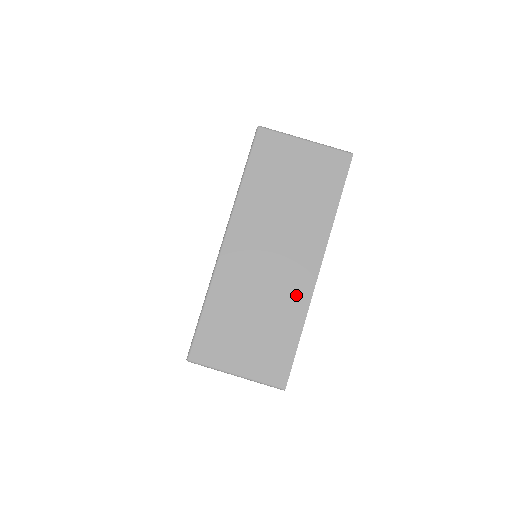
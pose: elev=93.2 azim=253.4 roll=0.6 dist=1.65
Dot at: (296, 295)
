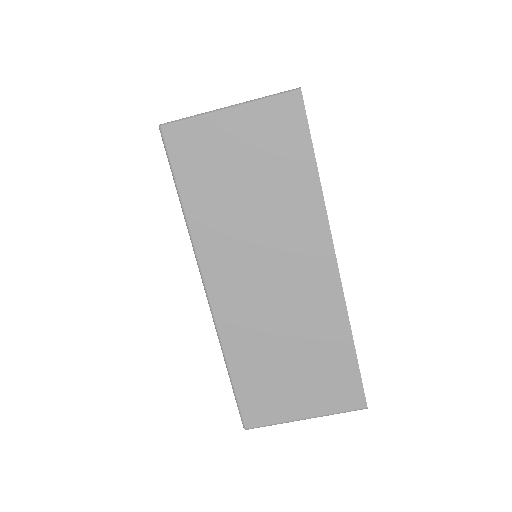
Dot at: (324, 305)
